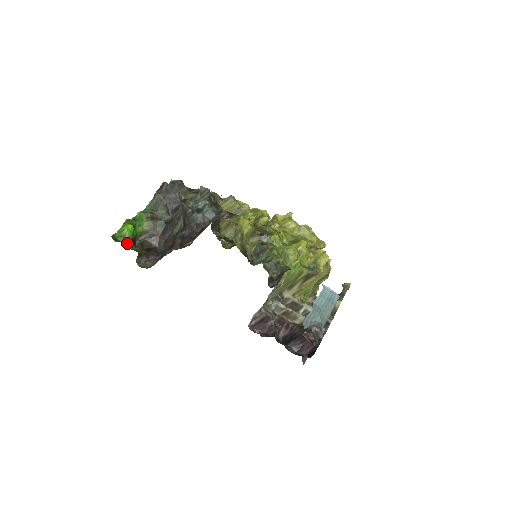
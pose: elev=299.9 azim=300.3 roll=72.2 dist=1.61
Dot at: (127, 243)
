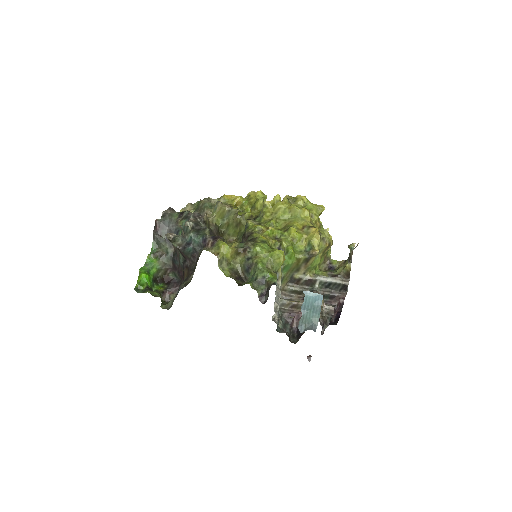
Dot at: occluded
